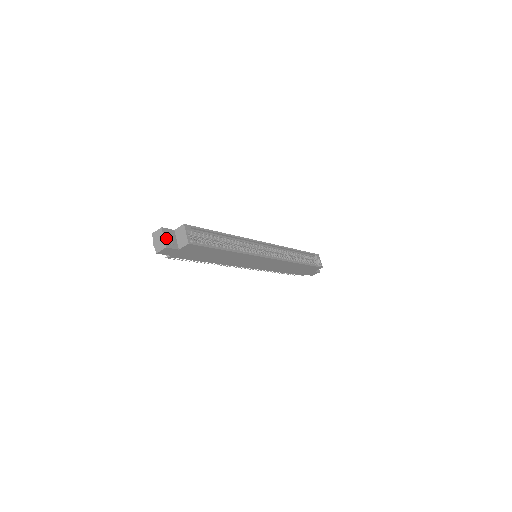
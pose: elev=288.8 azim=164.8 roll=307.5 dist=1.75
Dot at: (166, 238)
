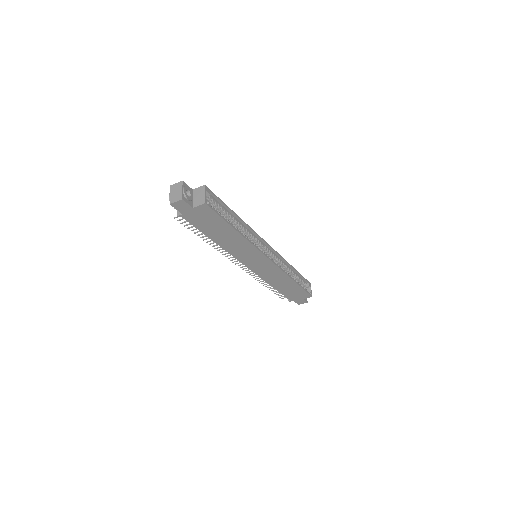
Dot at: (185, 191)
